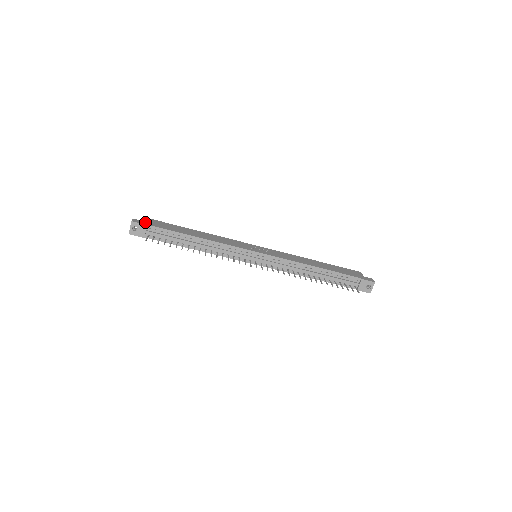
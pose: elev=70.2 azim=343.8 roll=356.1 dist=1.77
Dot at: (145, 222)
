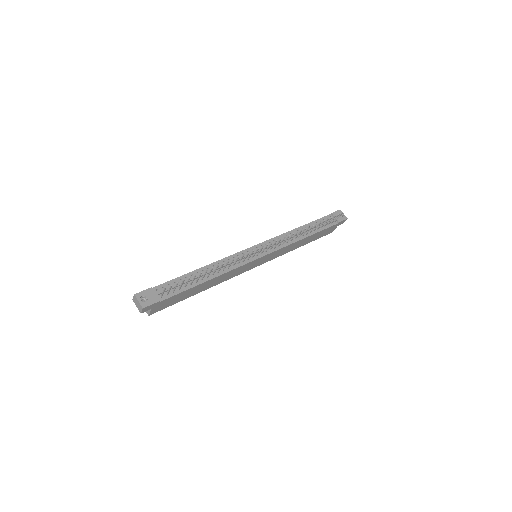
Dot at: occluded
